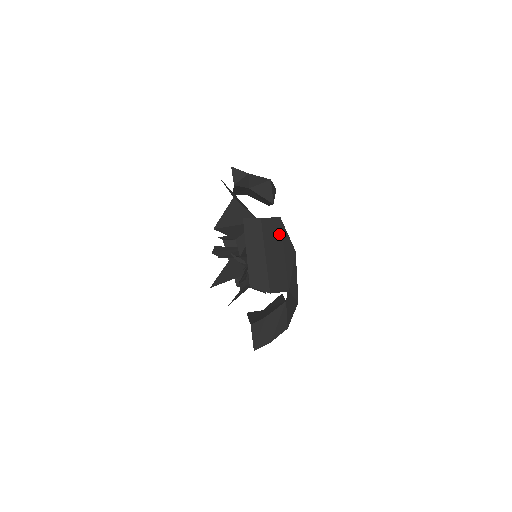
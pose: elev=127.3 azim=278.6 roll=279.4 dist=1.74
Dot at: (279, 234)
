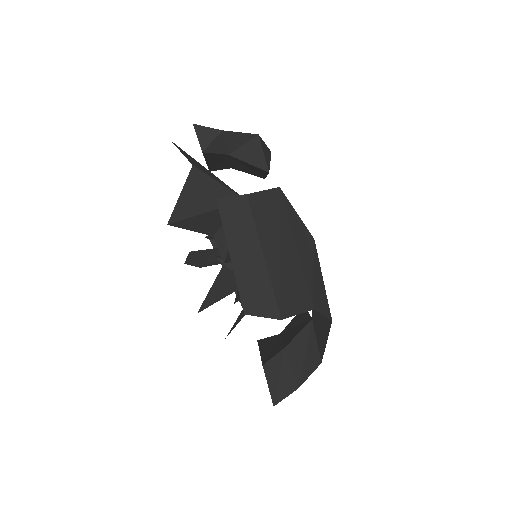
Dot at: (282, 216)
